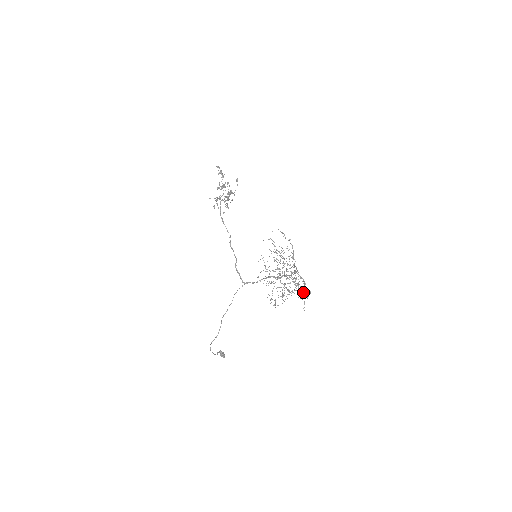
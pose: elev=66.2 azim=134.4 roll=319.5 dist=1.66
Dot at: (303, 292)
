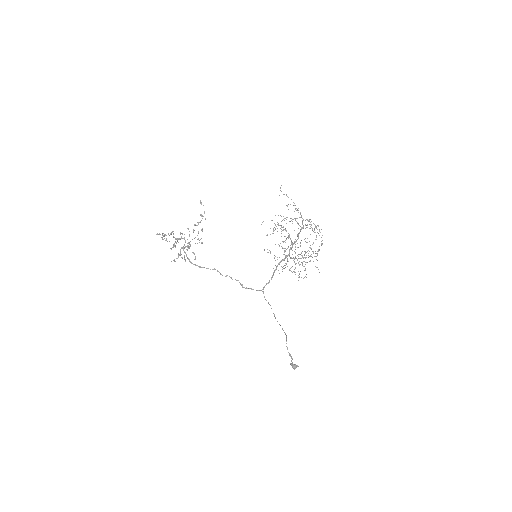
Dot at: occluded
